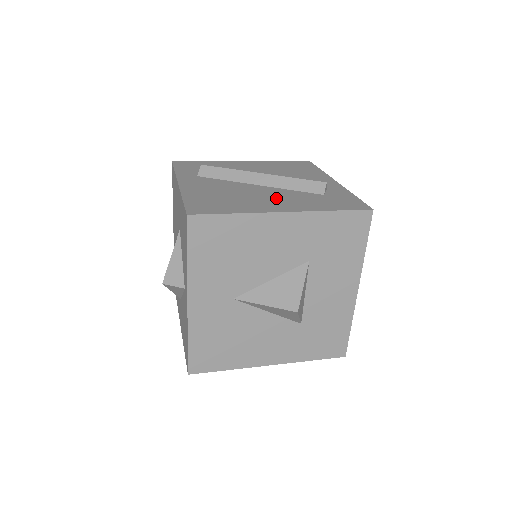
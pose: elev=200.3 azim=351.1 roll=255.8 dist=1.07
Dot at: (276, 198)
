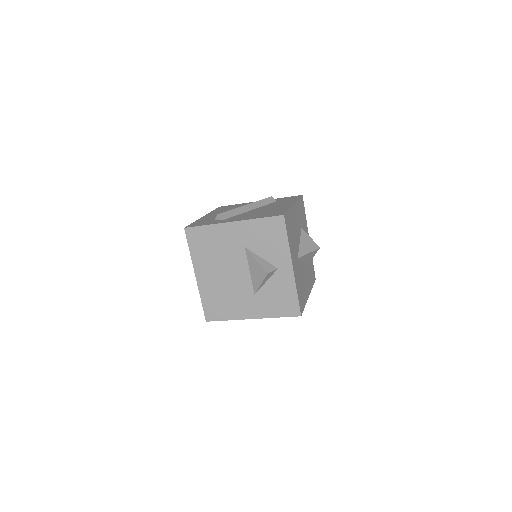
Dot at: (274, 206)
